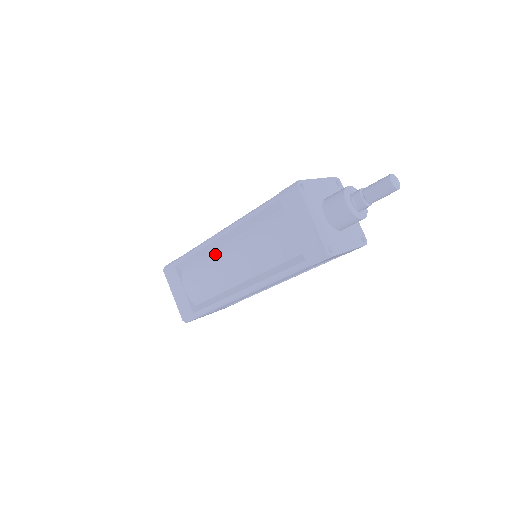
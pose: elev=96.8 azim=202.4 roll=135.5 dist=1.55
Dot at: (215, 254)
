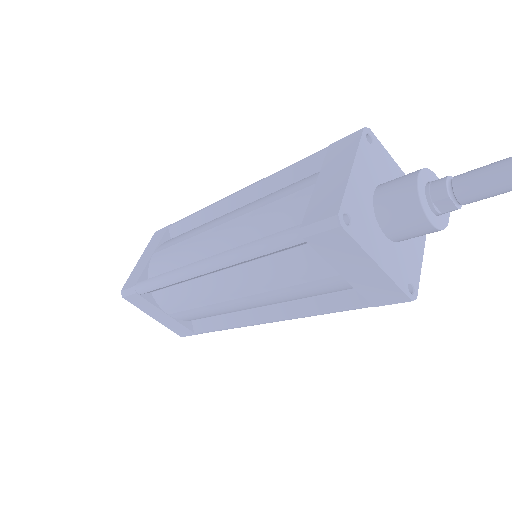
Dot at: (201, 284)
